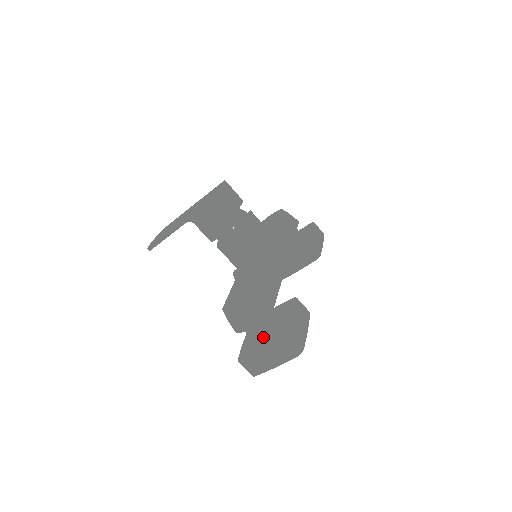
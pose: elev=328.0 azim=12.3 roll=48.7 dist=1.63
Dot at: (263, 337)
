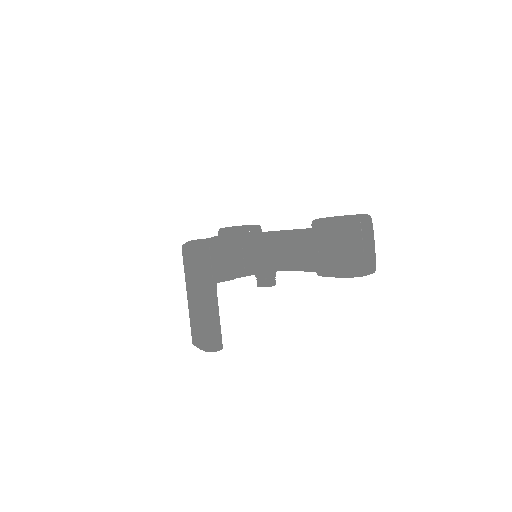
Dot at: (348, 246)
